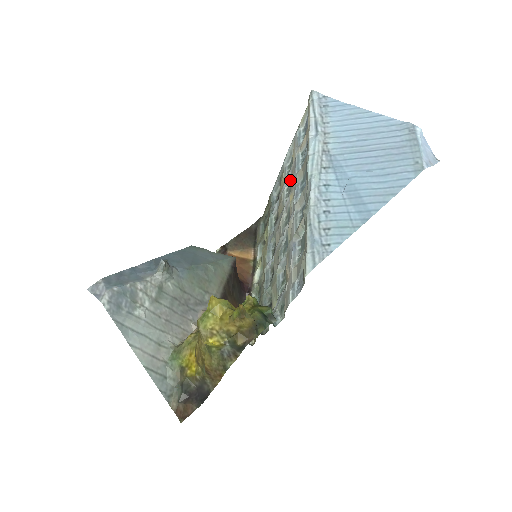
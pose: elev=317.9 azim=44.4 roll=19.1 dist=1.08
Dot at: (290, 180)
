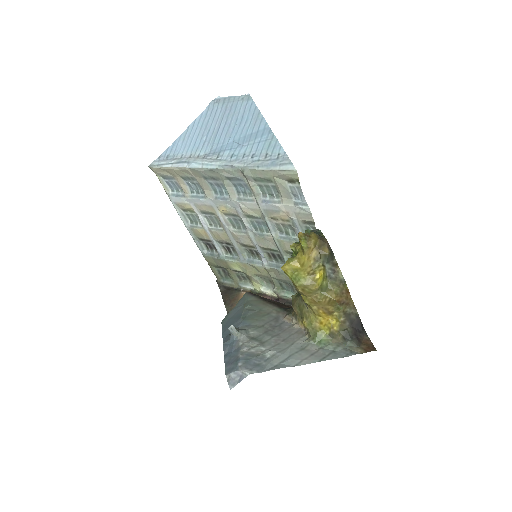
Dot at: (205, 218)
